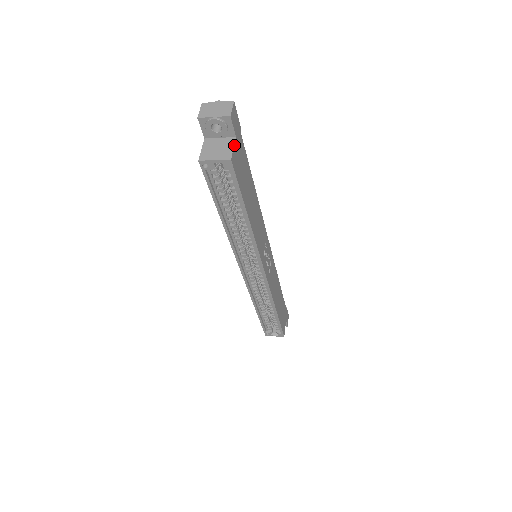
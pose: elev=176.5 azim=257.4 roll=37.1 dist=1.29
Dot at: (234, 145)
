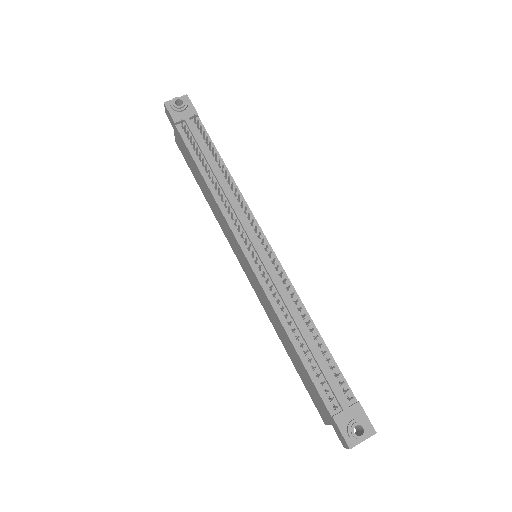
Dot at: occluded
